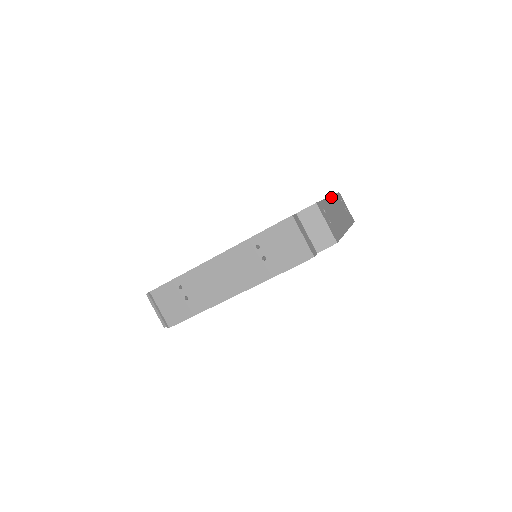
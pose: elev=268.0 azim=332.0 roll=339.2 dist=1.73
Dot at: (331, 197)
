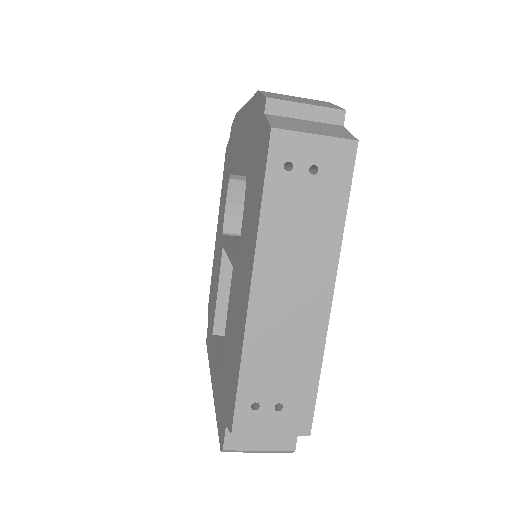
Dot at: (255, 273)
